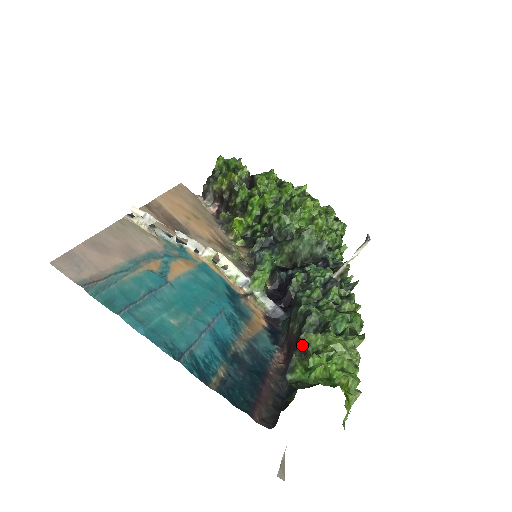
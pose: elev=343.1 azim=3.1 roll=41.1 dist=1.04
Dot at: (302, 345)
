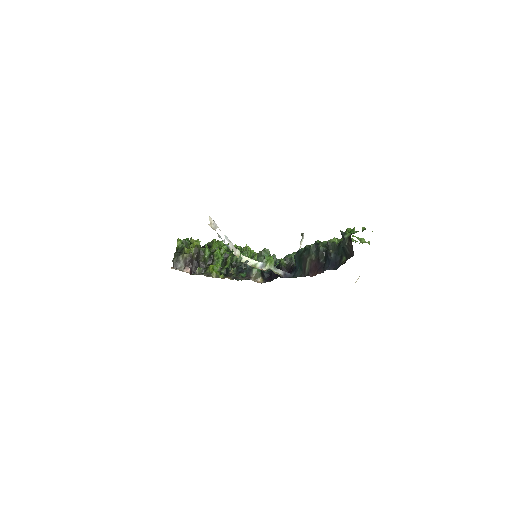
Dot at: (330, 245)
